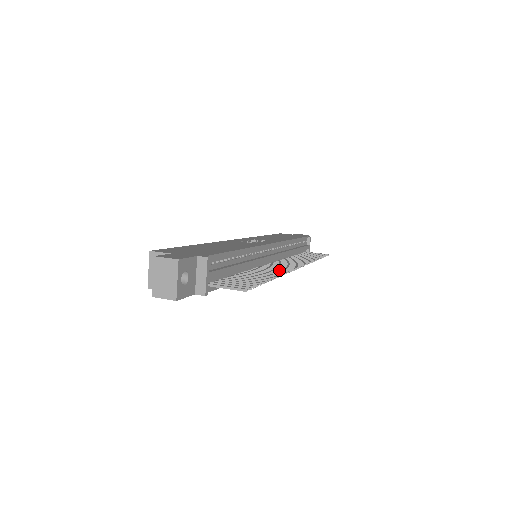
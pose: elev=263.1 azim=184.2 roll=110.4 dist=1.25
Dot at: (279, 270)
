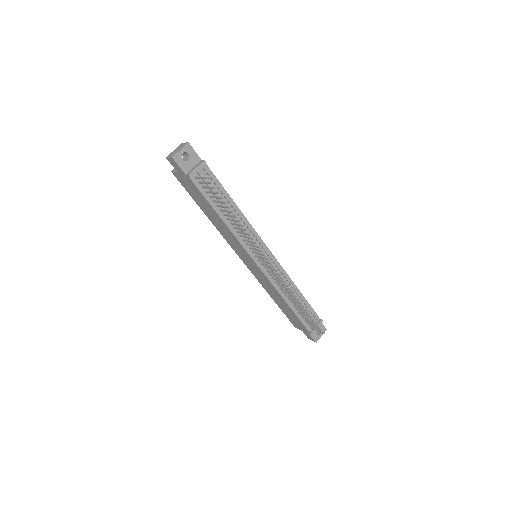
Dot at: (253, 241)
